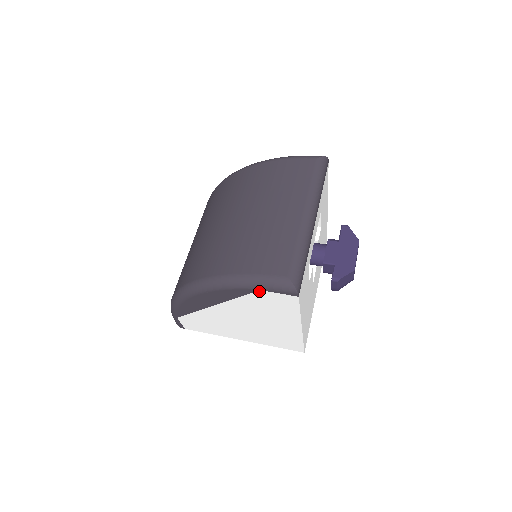
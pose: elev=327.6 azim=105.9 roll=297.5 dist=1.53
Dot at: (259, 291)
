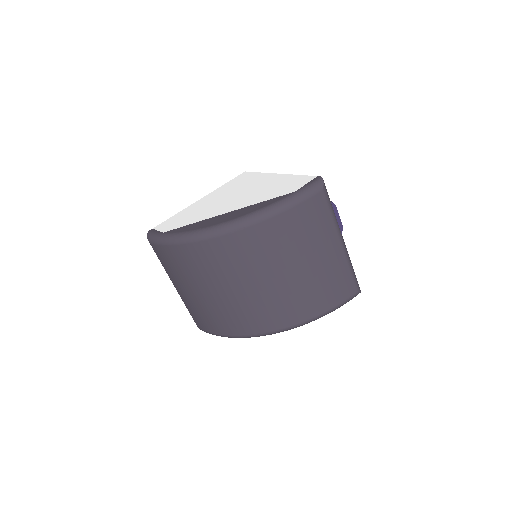
Dot at: occluded
